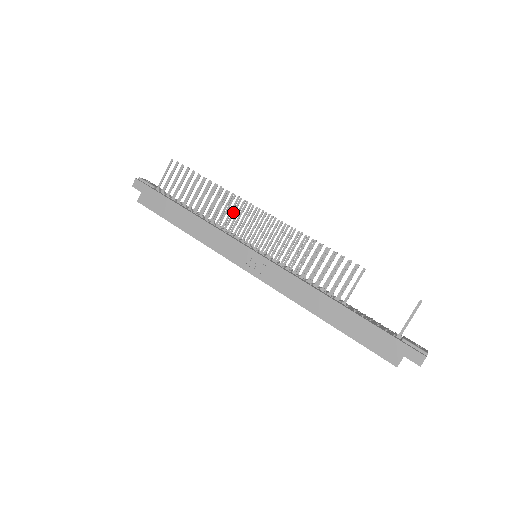
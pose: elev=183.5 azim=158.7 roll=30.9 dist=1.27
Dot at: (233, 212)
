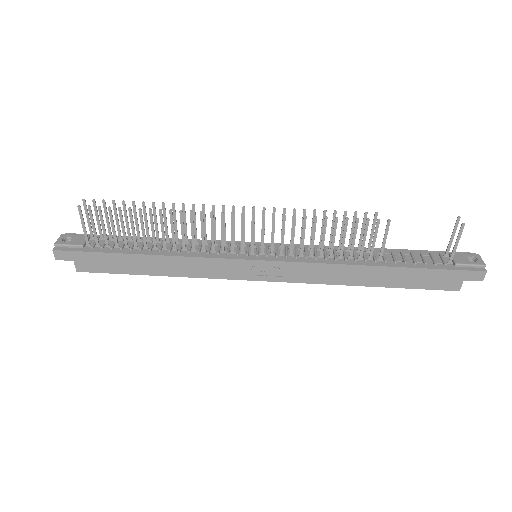
Dot at: (202, 230)
